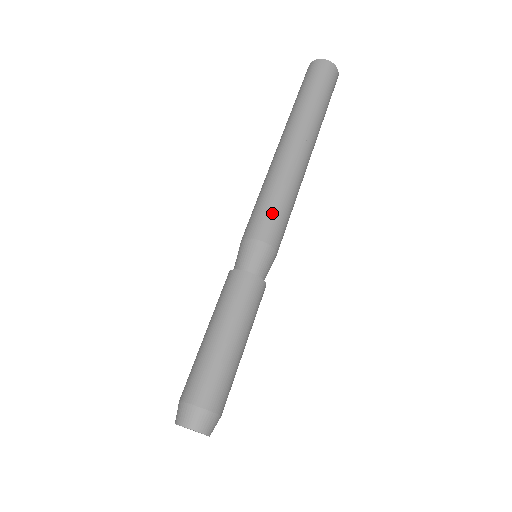
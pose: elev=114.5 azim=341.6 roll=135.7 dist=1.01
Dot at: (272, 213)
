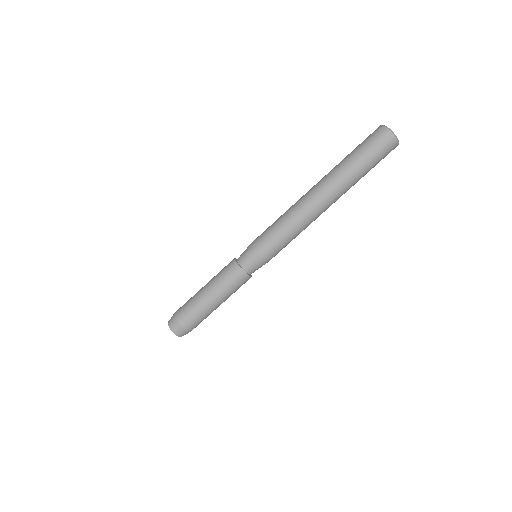
Dot at: (279, 242)
